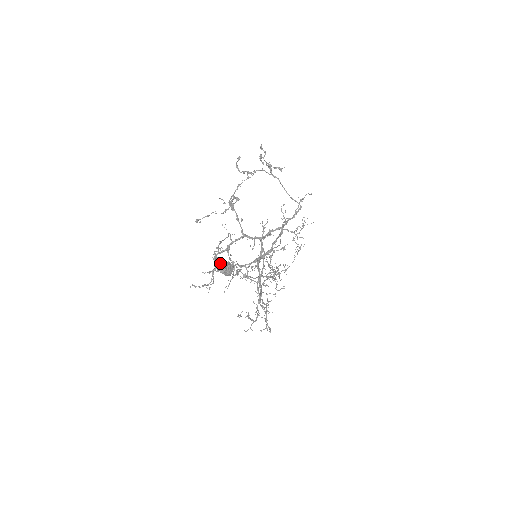
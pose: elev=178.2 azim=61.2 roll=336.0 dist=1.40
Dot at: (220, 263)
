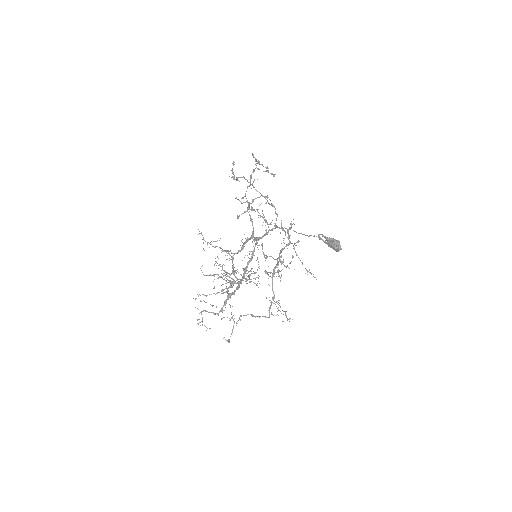
Dot at: (335, 240)
